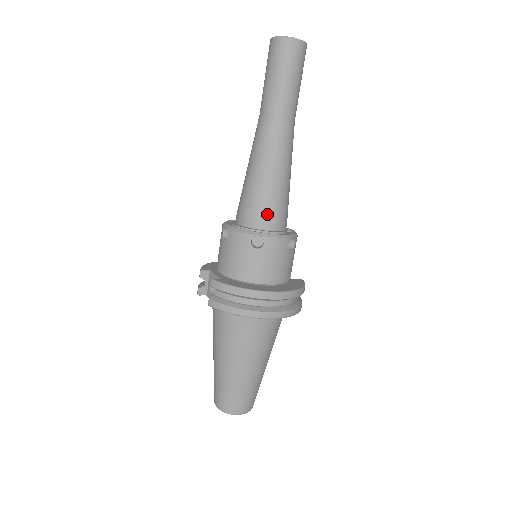
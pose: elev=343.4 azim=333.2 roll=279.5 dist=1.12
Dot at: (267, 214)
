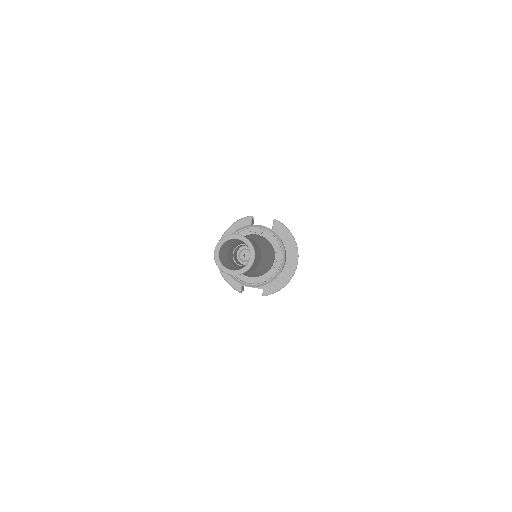
Dot at: (271, 266)
